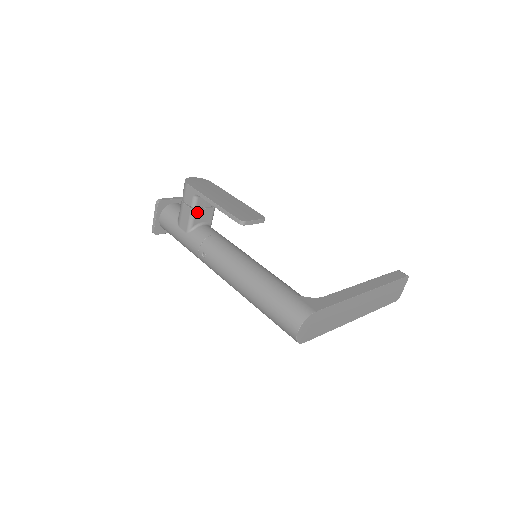
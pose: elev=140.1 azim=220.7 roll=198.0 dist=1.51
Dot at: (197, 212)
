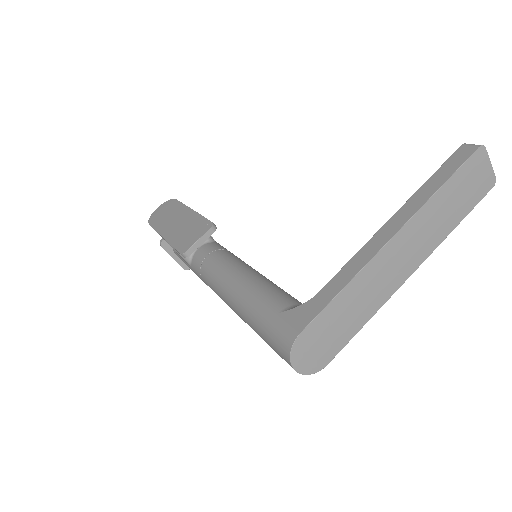
Dot at: occluded
